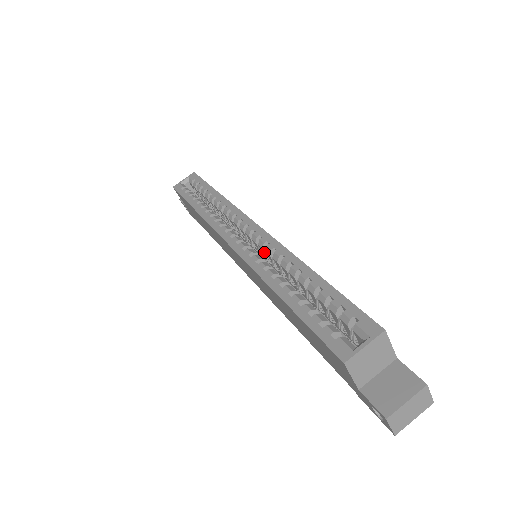
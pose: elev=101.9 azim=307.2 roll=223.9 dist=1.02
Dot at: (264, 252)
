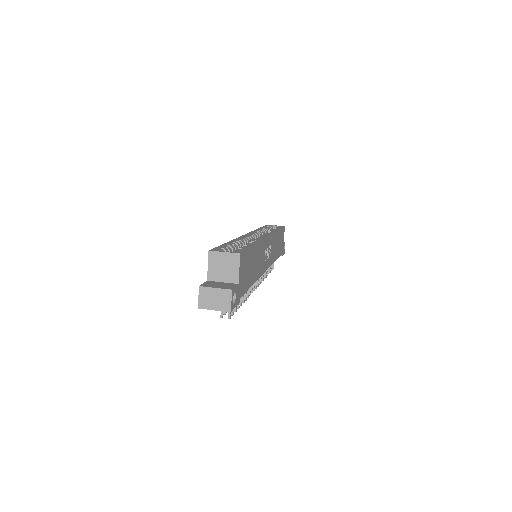
Dot at: occluded
